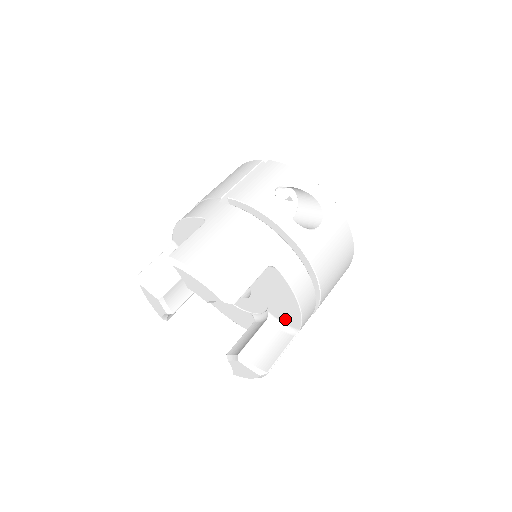
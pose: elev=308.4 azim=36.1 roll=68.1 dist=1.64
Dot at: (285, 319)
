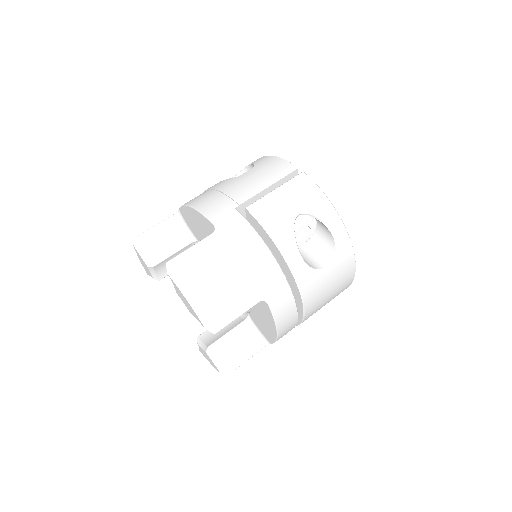
Dot at: (261, 329)
